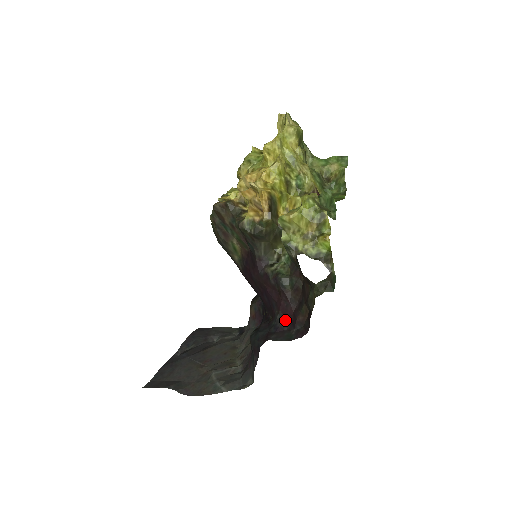
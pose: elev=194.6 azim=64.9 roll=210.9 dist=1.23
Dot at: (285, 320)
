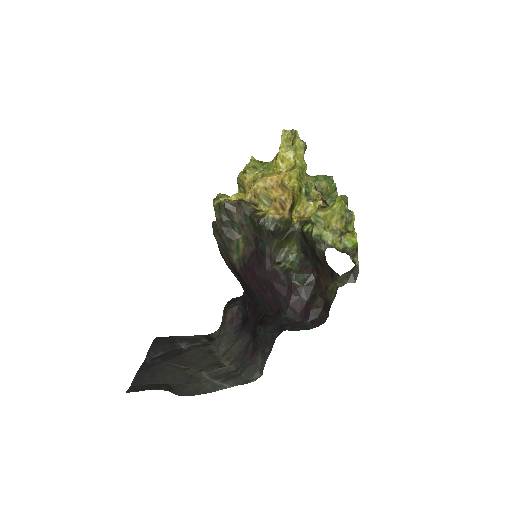
Dot at: (296, 313)
